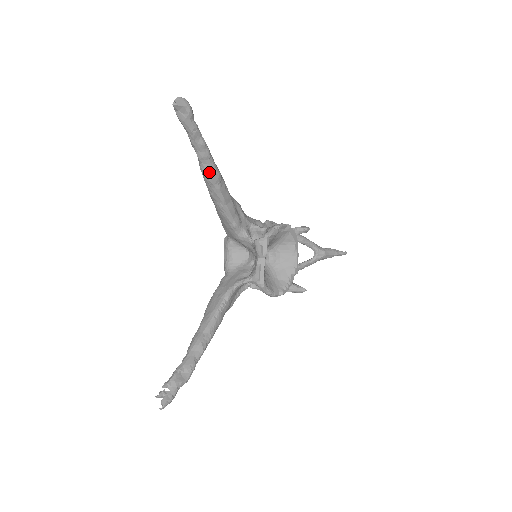
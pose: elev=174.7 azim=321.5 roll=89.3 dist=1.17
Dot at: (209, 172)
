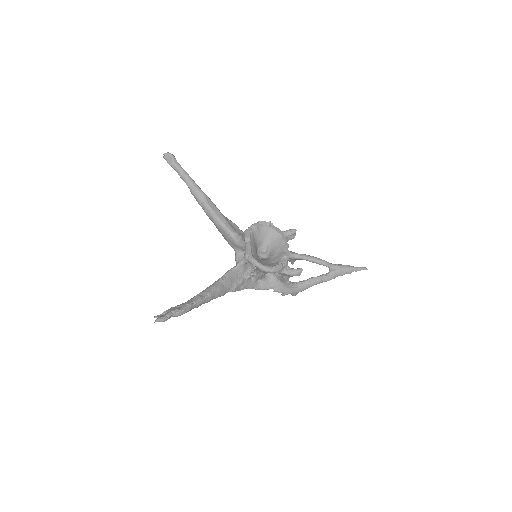
Dot at: (196, 192)
